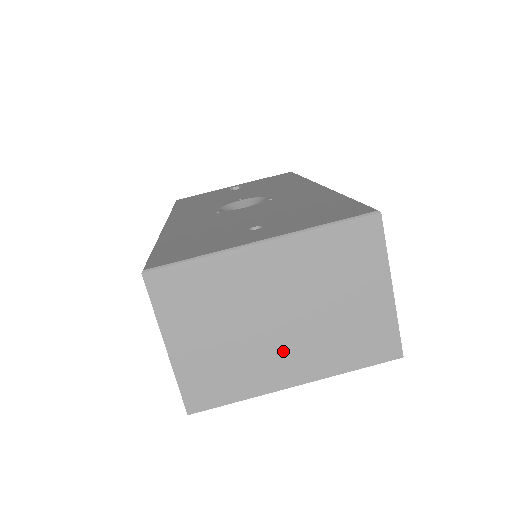
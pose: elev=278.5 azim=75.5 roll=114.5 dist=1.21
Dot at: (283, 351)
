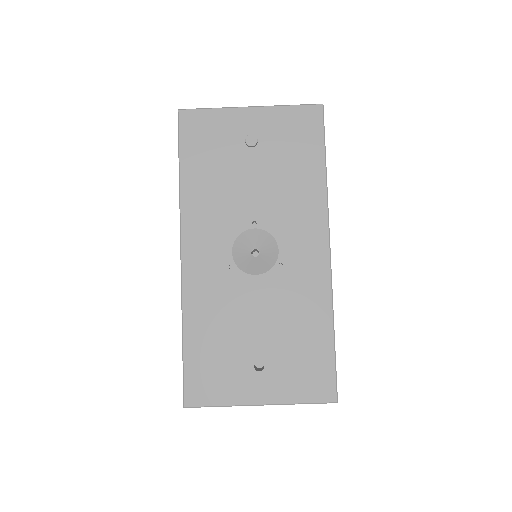
Dot at: occluded
